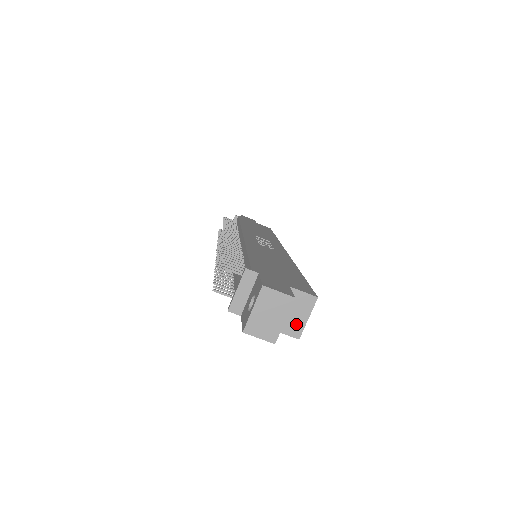
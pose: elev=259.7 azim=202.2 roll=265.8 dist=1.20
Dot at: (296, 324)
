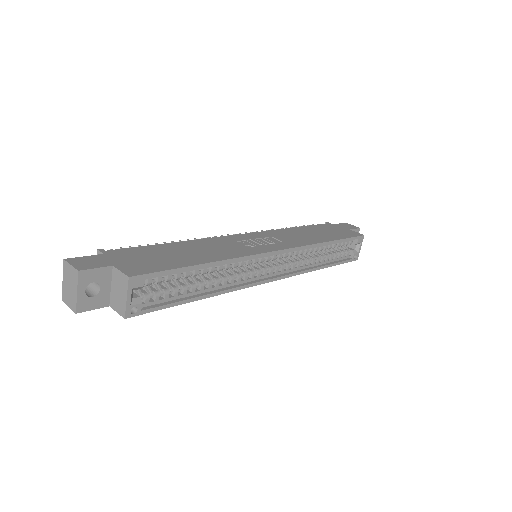
Dot at: (121, 303)
